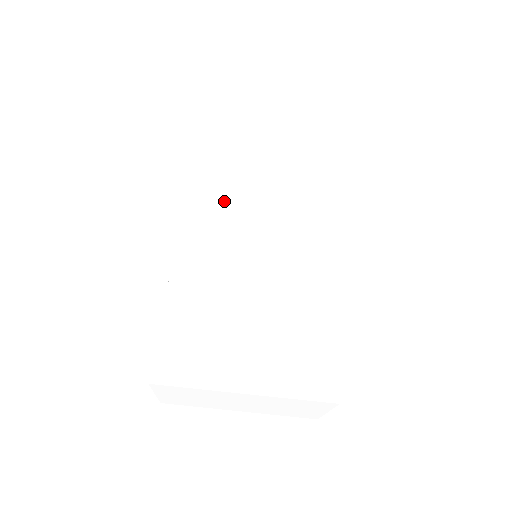
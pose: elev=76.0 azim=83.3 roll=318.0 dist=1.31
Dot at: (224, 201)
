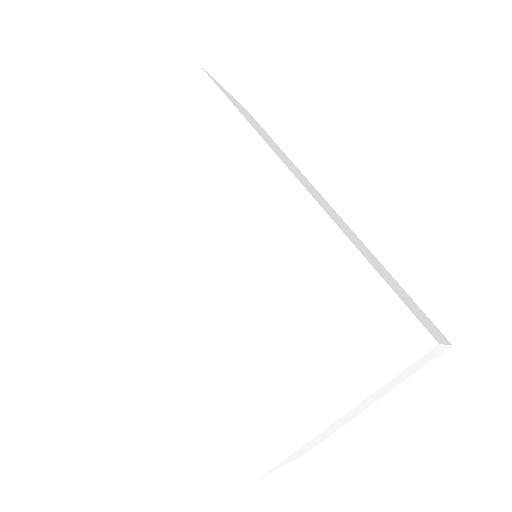
Dot at: (175, 250)
